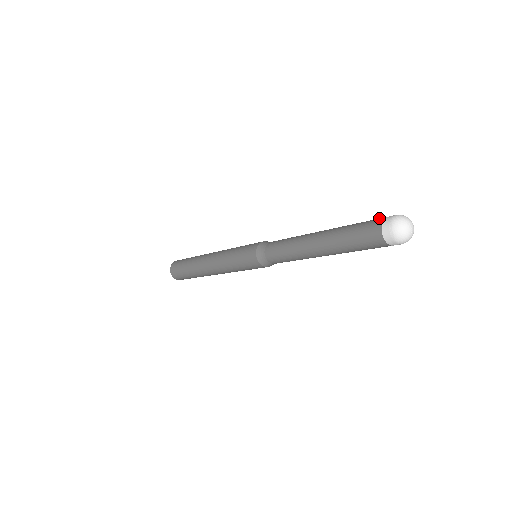
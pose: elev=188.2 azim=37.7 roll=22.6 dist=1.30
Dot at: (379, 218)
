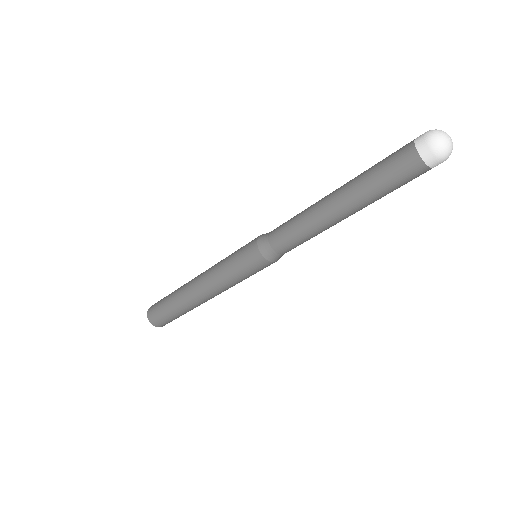
Dot at: occluded
